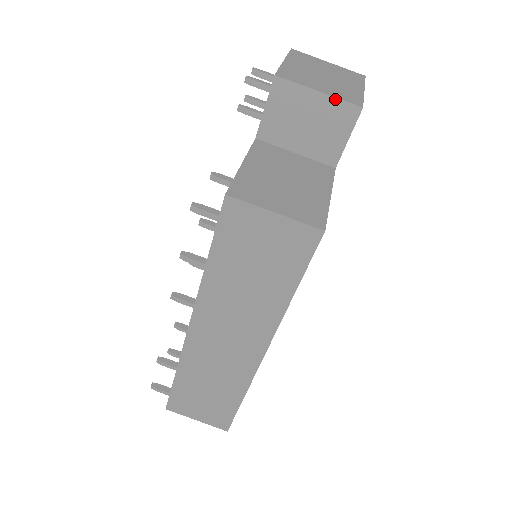
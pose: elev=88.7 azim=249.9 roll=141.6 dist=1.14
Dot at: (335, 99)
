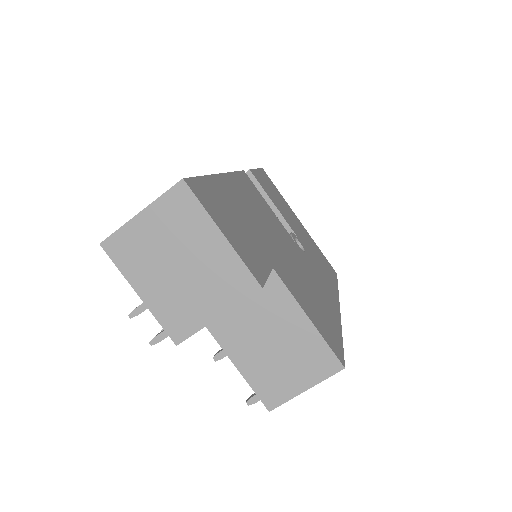
Dot at: (235, 306)
